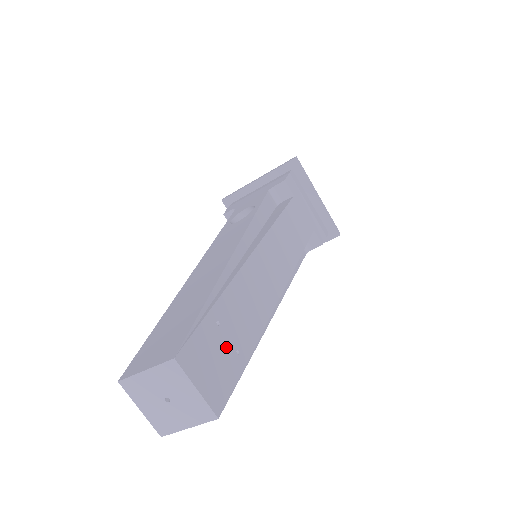
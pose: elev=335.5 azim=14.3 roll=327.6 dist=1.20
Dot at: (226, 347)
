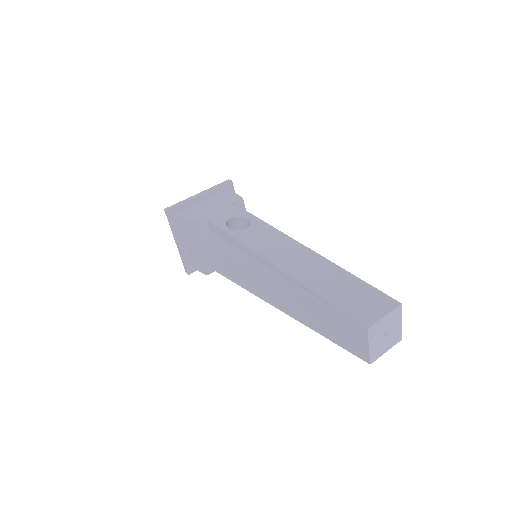
Dot at: occluded
